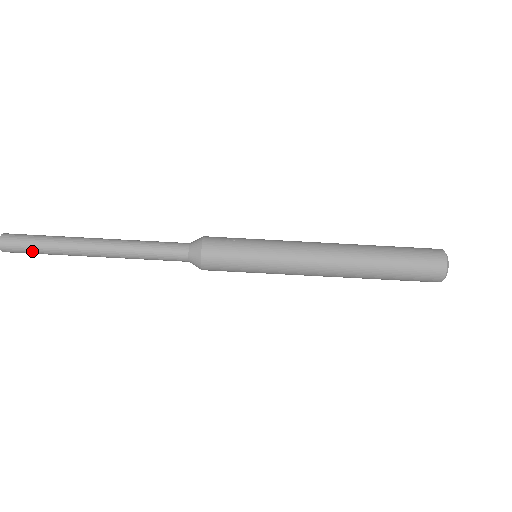
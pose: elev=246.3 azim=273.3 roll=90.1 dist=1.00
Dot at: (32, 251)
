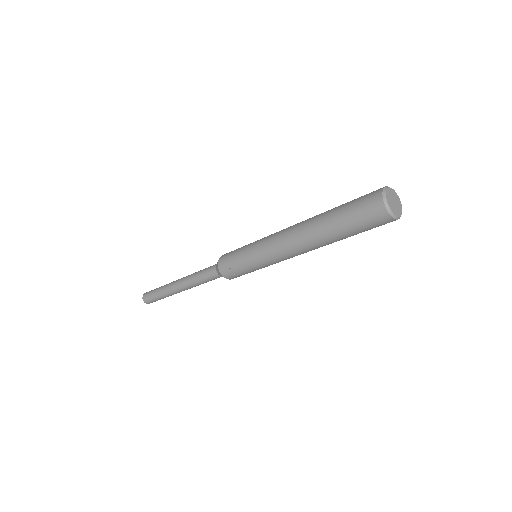
Dot at: occluded
